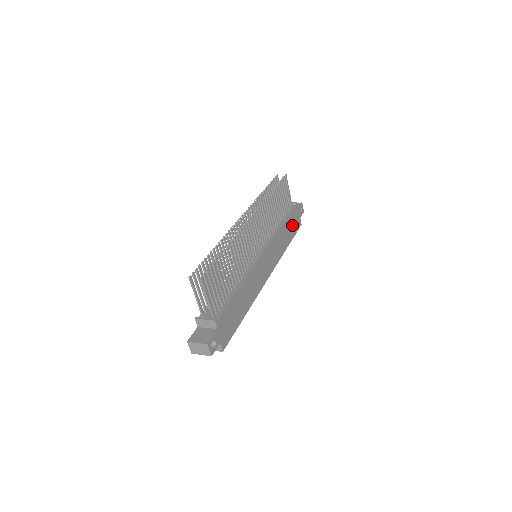
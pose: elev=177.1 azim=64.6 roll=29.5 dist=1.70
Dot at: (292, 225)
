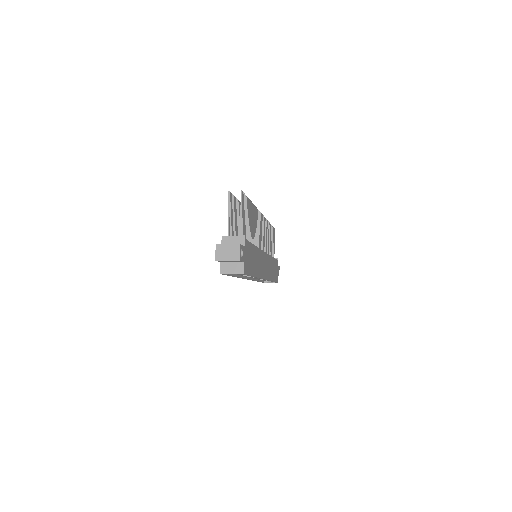
Dot at: (275, 270)
